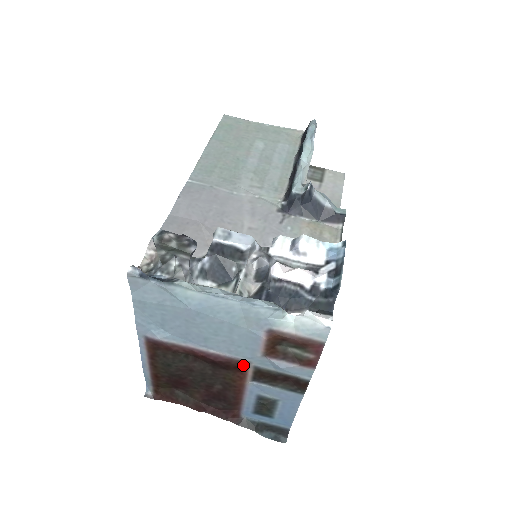
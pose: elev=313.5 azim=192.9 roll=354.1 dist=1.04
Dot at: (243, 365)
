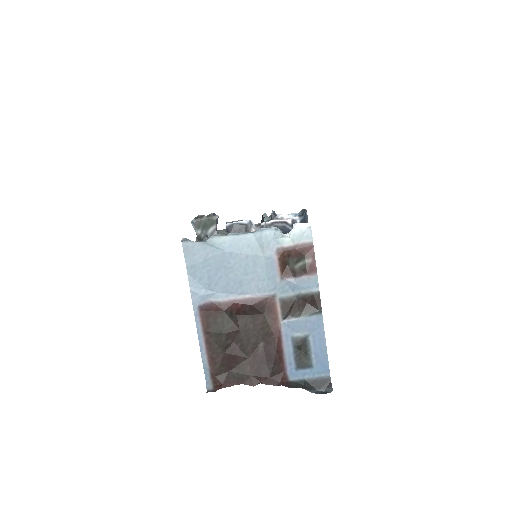
Dot at: (272, 302)
